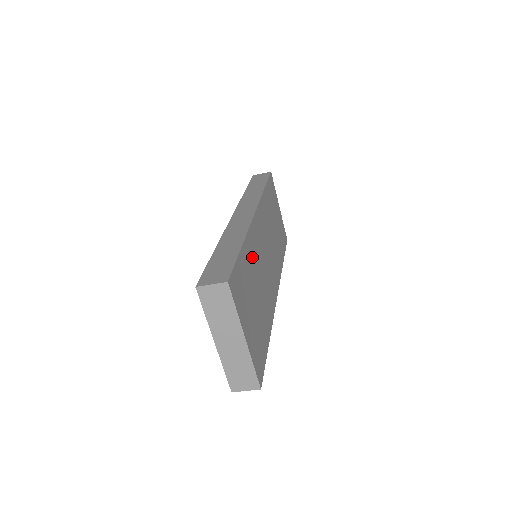
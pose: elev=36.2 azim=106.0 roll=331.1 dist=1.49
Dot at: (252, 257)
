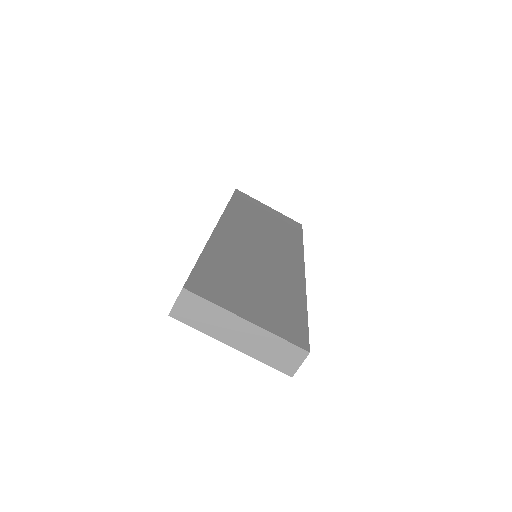
Dot at: (228, 257)
